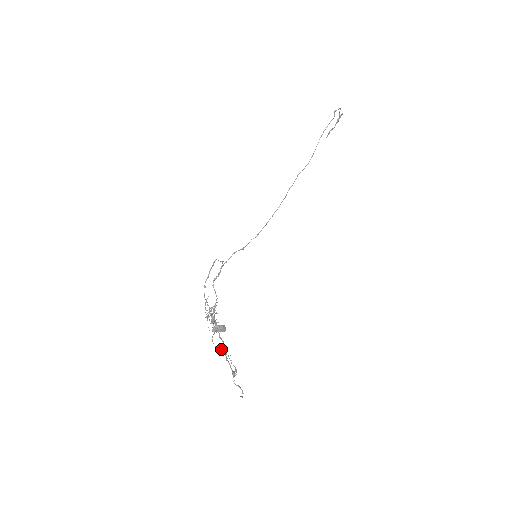
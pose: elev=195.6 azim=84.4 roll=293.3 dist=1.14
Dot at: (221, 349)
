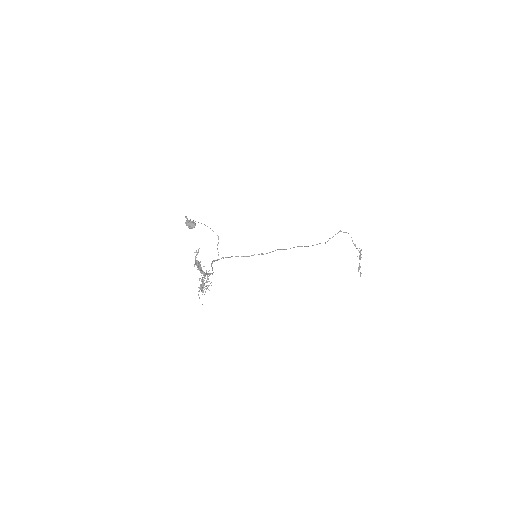
Dot at: occluded
